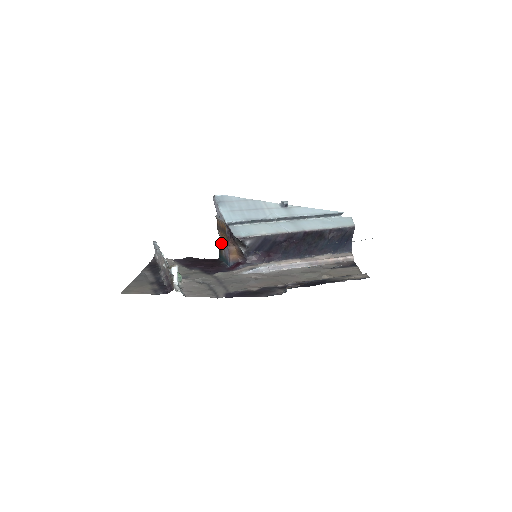
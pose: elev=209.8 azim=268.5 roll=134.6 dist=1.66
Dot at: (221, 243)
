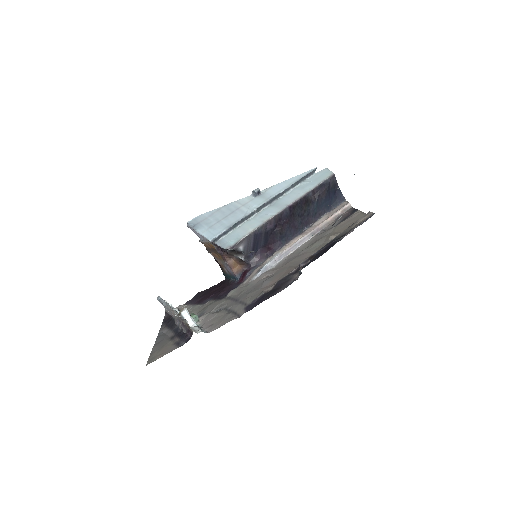
Dot at: (219, 263)
